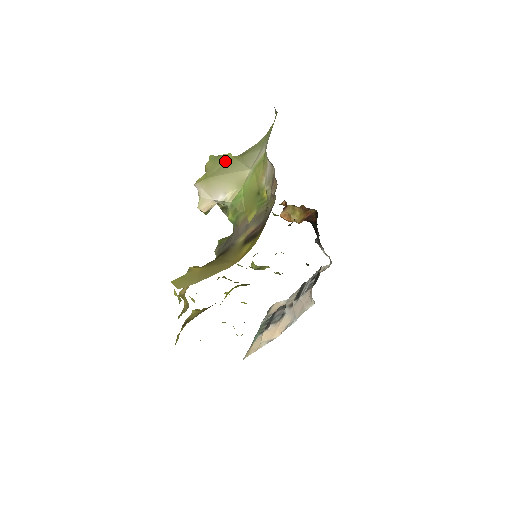
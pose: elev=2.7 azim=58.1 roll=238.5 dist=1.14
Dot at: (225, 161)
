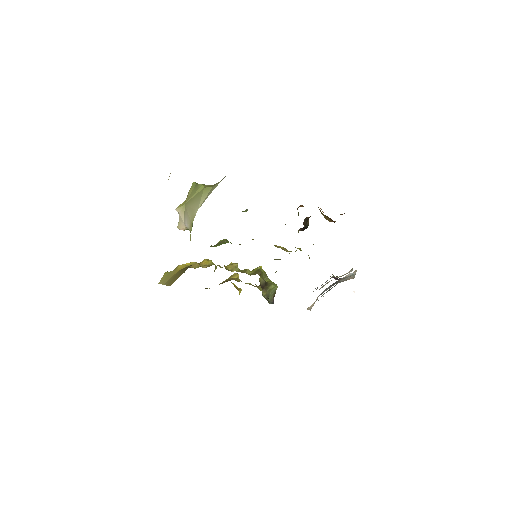
Dot at: (198, 191)
